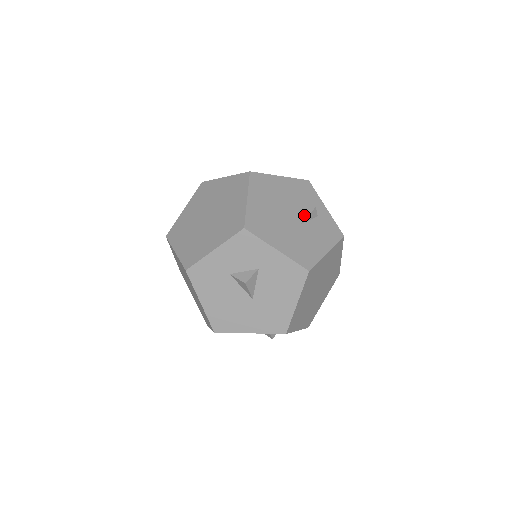
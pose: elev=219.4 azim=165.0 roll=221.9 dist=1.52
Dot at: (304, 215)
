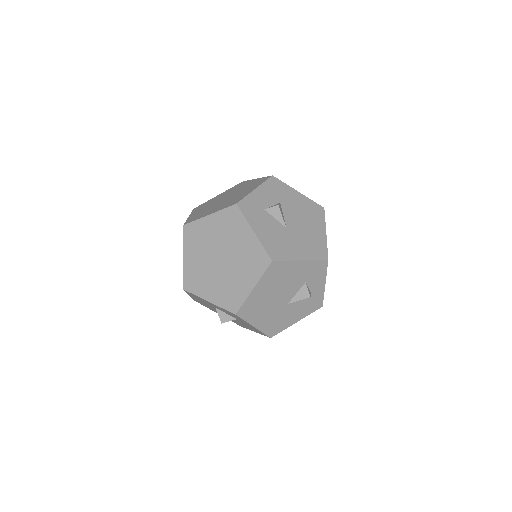
Dot at: (297, 298)
